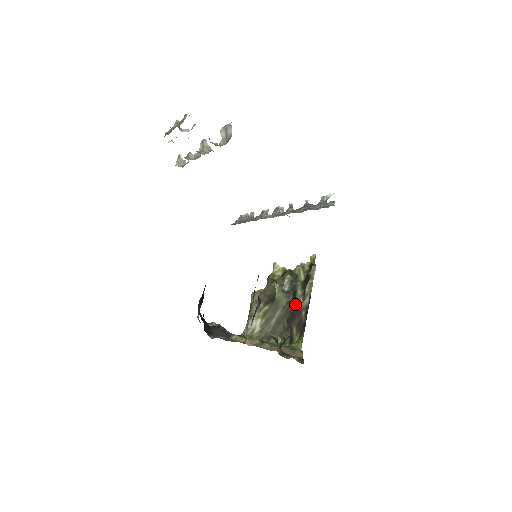
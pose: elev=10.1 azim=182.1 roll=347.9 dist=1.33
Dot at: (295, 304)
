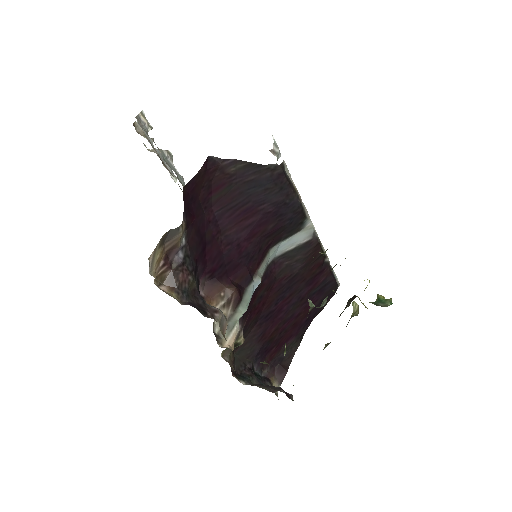
Dot at: occluded
